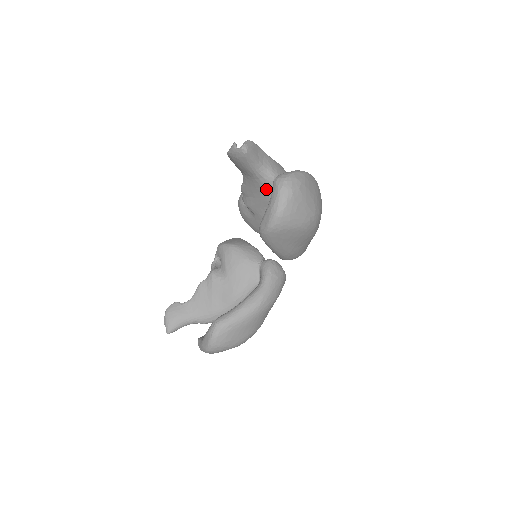
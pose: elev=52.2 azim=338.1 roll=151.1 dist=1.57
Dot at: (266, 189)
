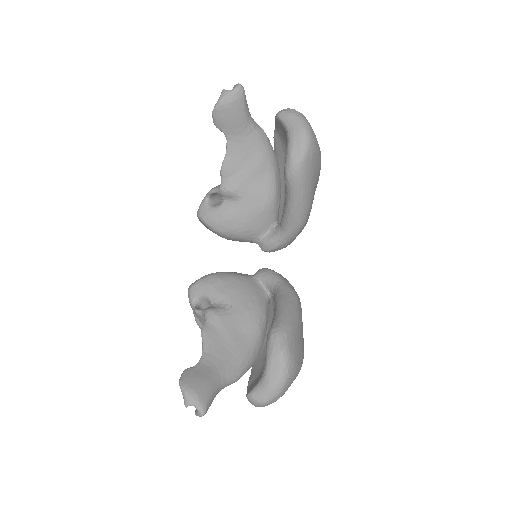
Dot at: (259, 146)
